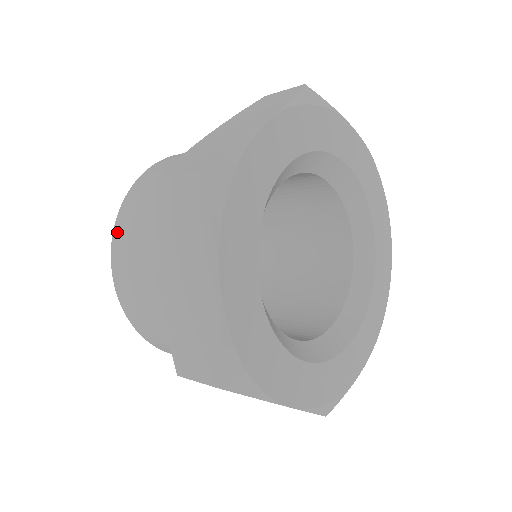
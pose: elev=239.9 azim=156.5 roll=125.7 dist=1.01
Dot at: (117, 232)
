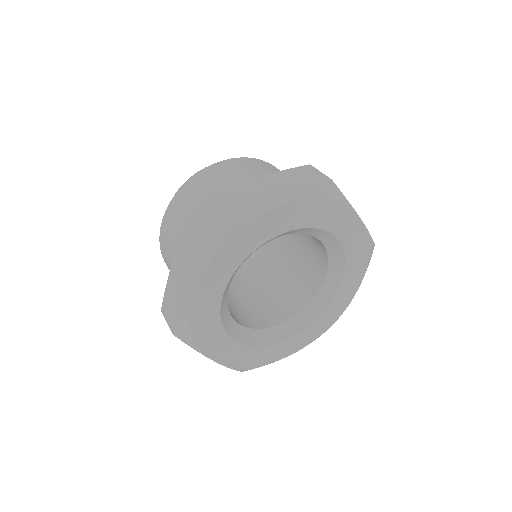
Dot at: (175, 199)
